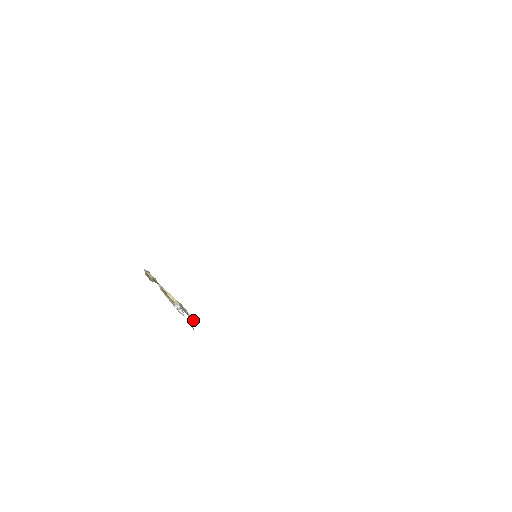
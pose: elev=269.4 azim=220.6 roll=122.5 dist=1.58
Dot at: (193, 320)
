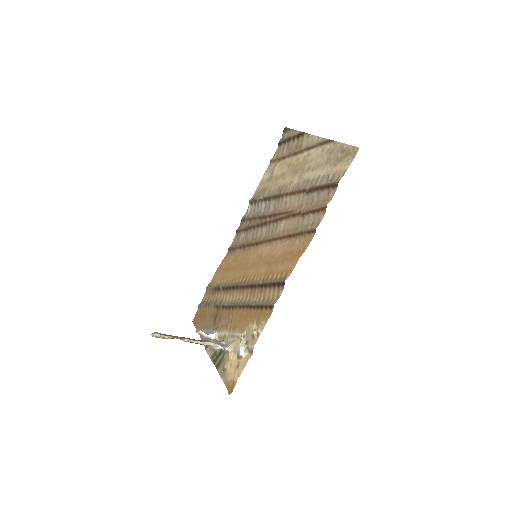
Dot at: (208, 335)
